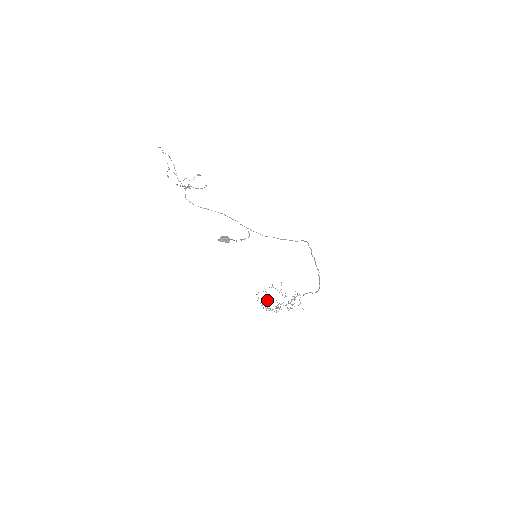
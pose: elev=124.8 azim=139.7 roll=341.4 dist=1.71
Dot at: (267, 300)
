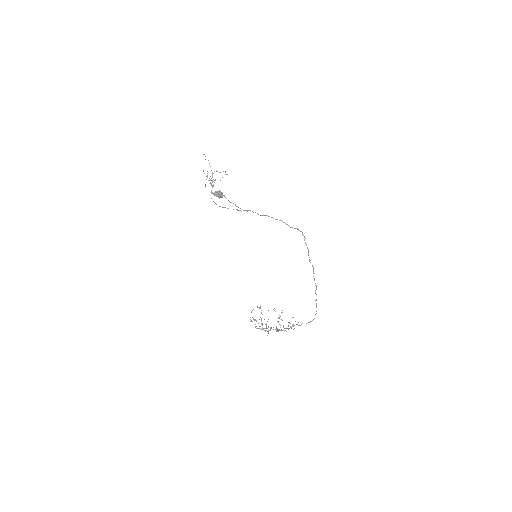
Dot at: occluded
